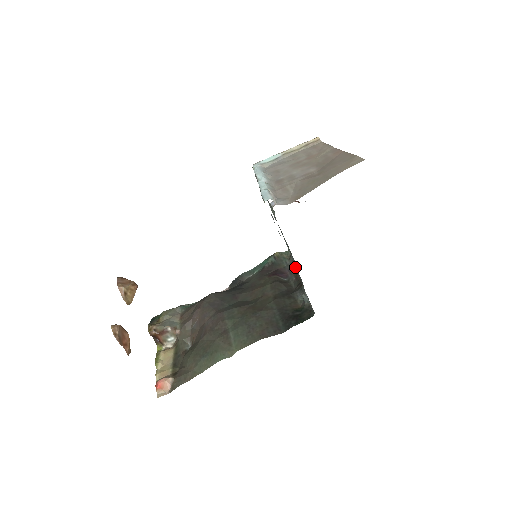
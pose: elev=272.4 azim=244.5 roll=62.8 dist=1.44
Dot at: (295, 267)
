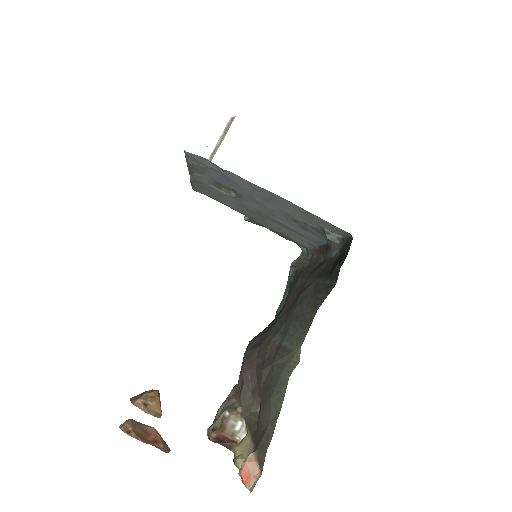
Dot at: (315, 248)
